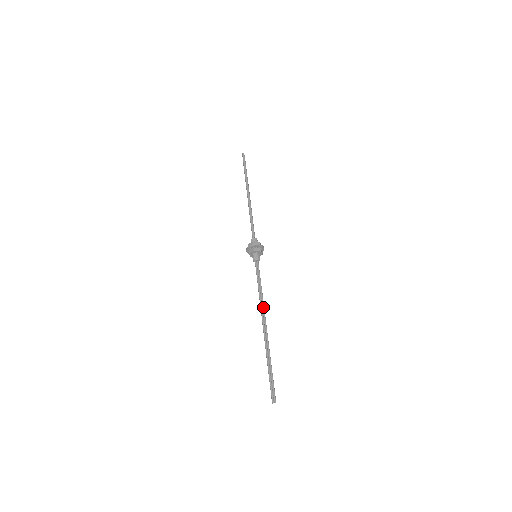
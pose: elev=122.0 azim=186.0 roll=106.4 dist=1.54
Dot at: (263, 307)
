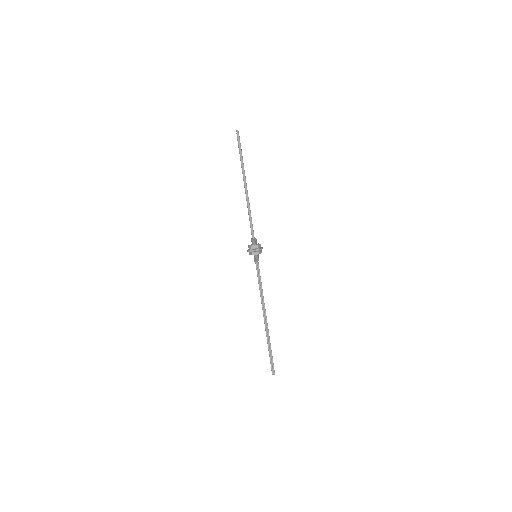
Dot at: (263, 304)
